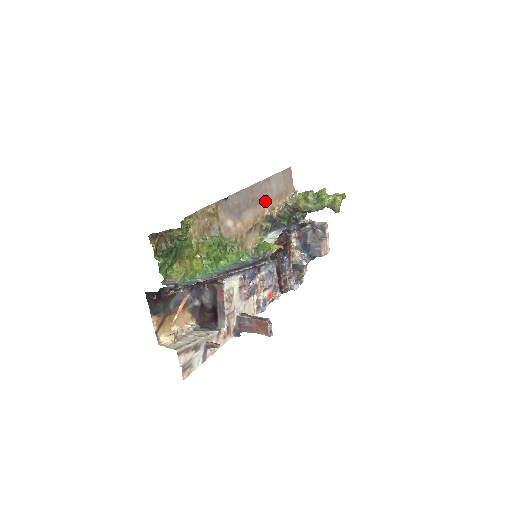
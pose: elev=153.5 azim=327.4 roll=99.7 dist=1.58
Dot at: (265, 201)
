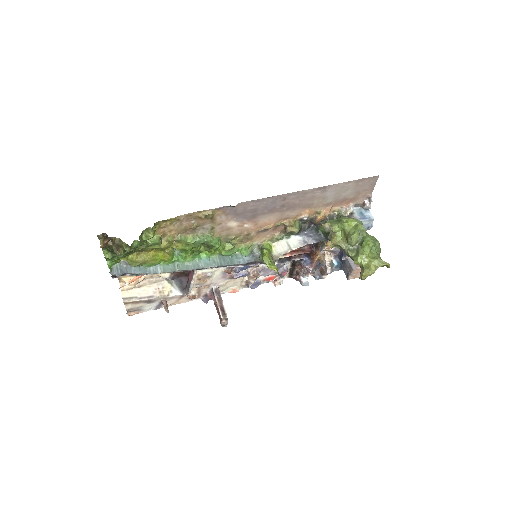
Dot at: (306, 206)
